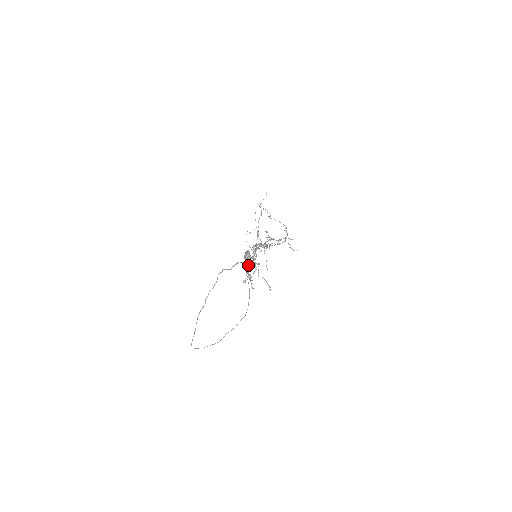
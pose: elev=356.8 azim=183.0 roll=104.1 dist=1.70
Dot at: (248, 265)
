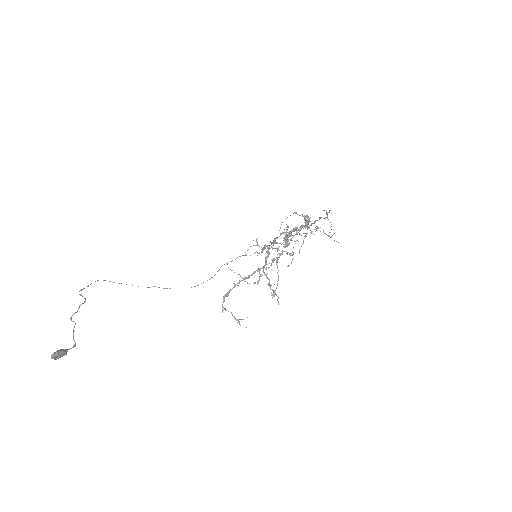
Dot at: occluded
